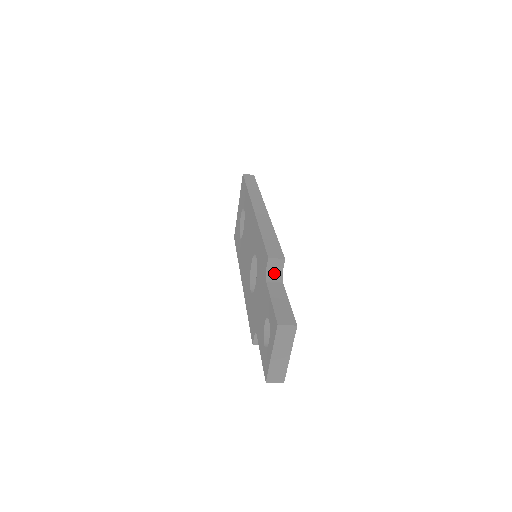
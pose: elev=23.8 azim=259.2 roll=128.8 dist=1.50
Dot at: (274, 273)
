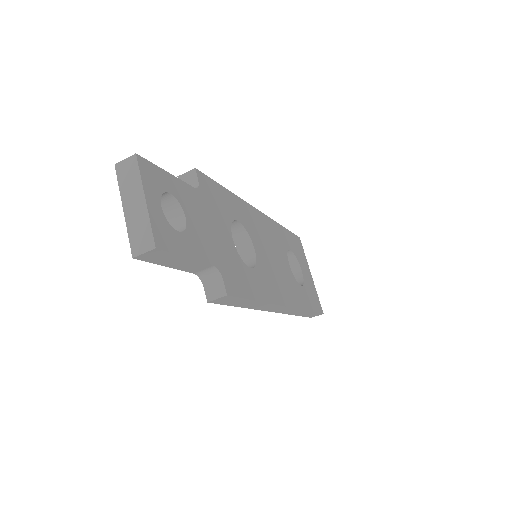
Dot at: occluded
